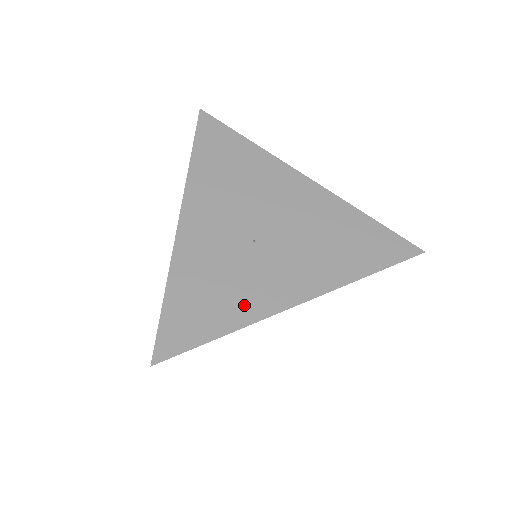
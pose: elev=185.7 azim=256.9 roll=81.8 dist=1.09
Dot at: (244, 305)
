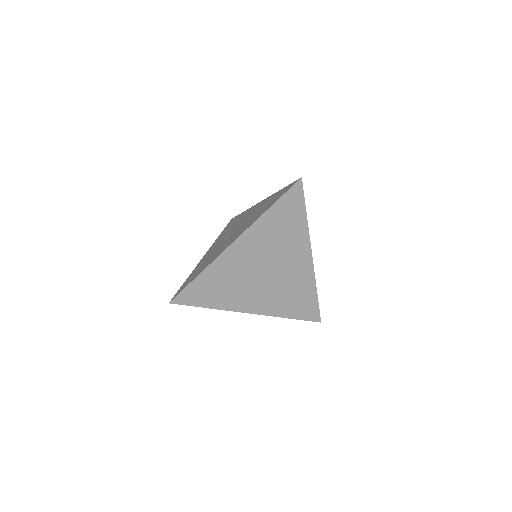
Dot at: occluded
